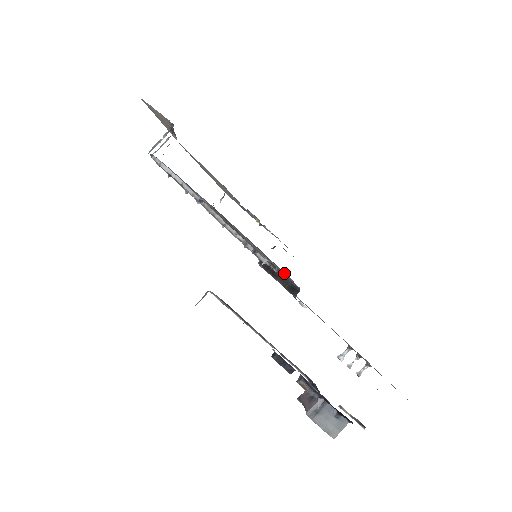
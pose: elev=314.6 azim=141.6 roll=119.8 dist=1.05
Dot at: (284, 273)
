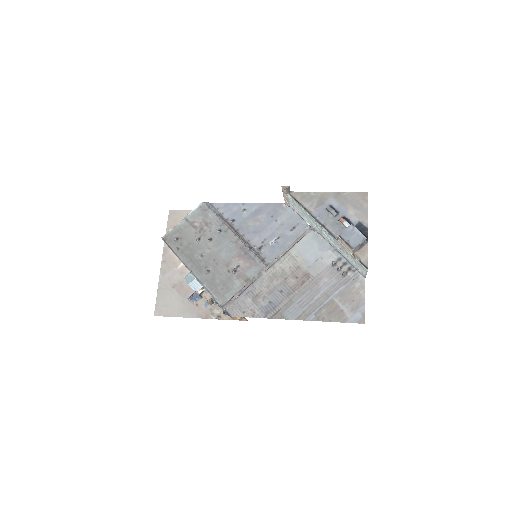
Dot at: (298, 227)
